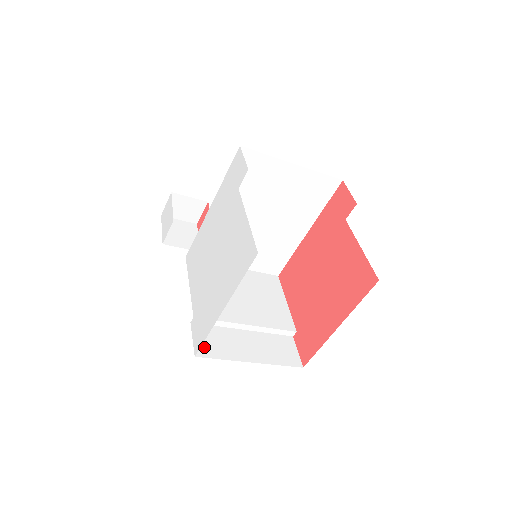
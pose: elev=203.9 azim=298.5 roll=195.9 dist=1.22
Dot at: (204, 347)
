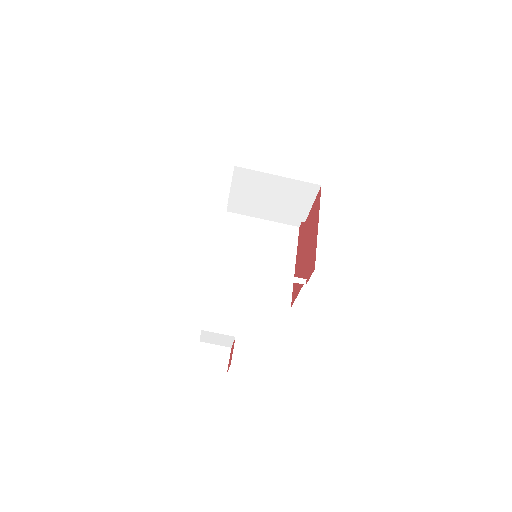
Dot at: occluded
